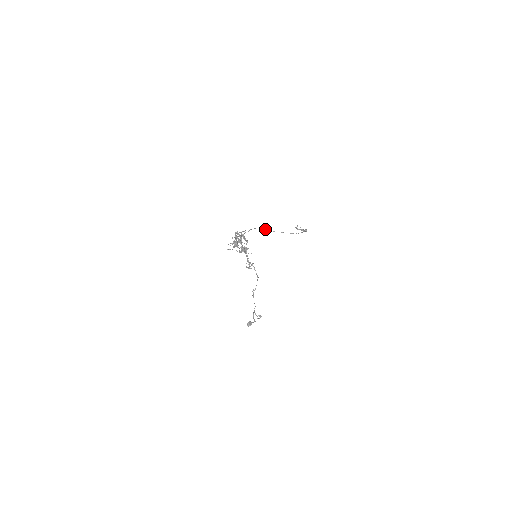
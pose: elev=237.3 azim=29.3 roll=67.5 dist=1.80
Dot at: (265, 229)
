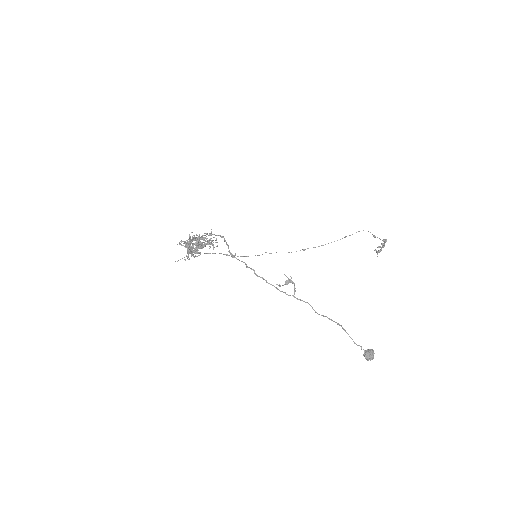
Dot at: occluded
